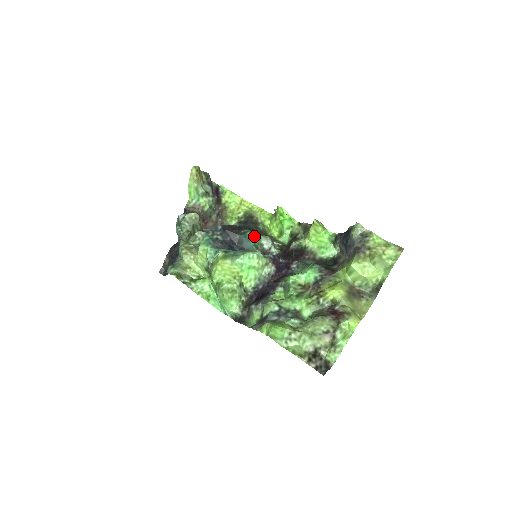
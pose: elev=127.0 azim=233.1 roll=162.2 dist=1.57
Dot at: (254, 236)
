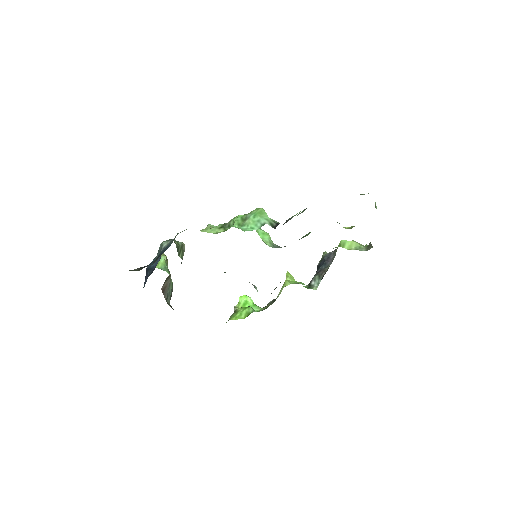
Dot at: occluded
